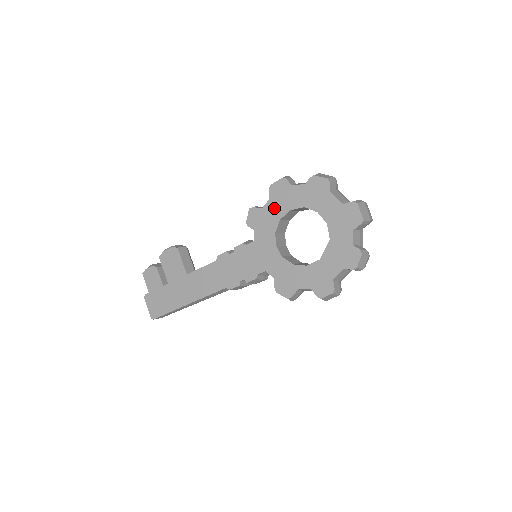
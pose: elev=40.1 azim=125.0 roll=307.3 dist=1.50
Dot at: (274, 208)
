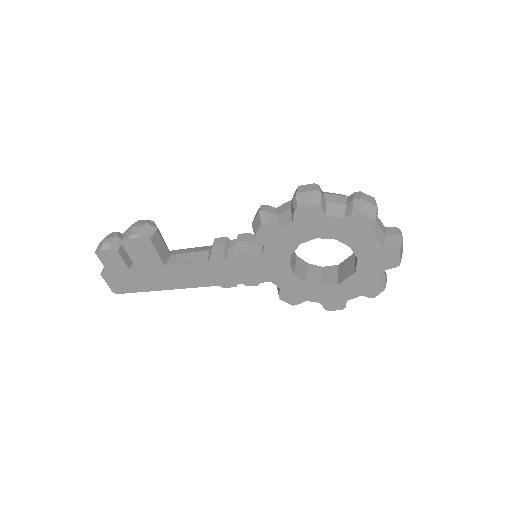
Dot at: (296, 232)
